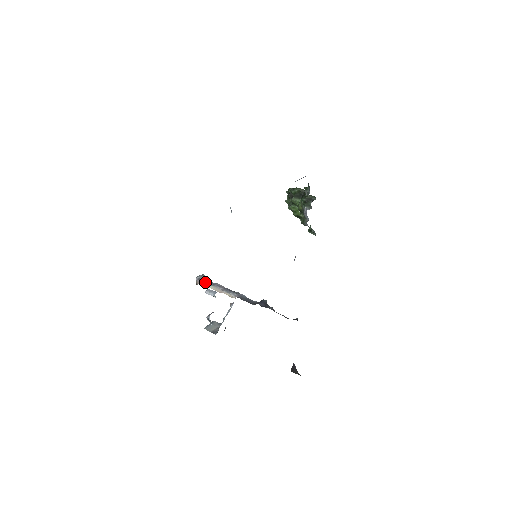
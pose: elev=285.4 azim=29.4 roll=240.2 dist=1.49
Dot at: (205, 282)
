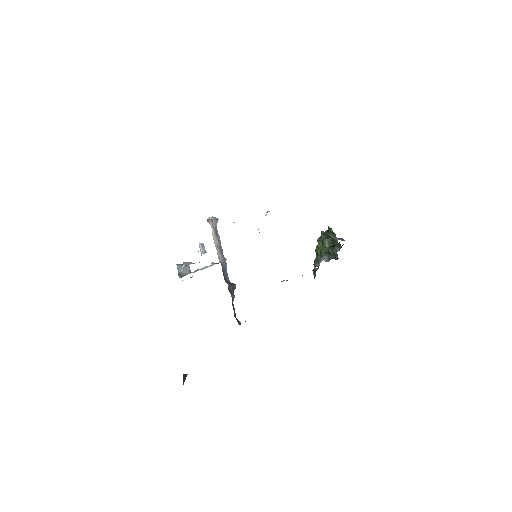
Dot at: (213, 227)
